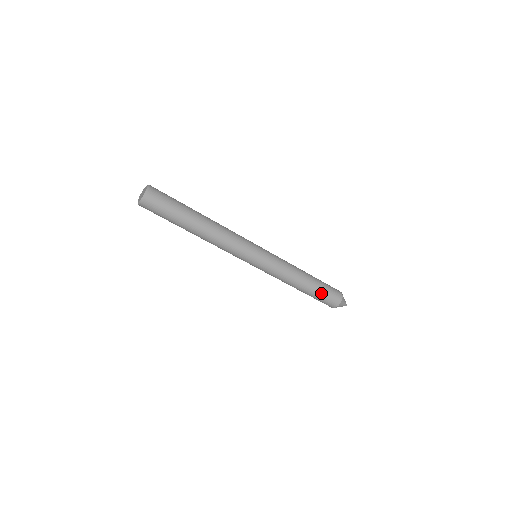
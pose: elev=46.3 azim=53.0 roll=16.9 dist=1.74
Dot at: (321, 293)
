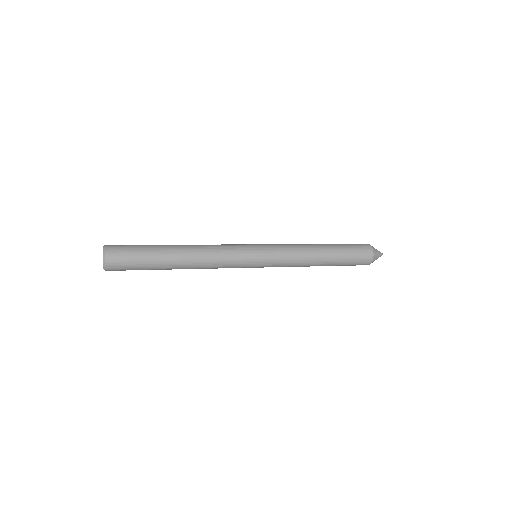
Dot at: (346, 259)
